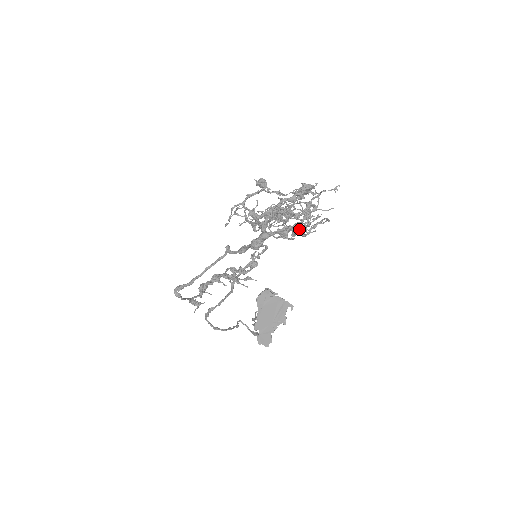
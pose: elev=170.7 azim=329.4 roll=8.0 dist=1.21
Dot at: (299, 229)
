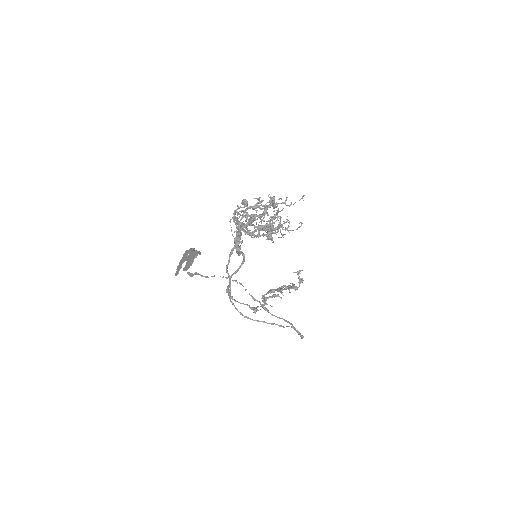
Dot at: (263, 227)
